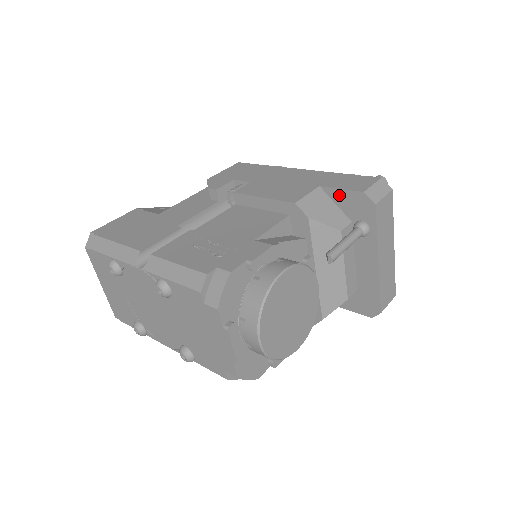
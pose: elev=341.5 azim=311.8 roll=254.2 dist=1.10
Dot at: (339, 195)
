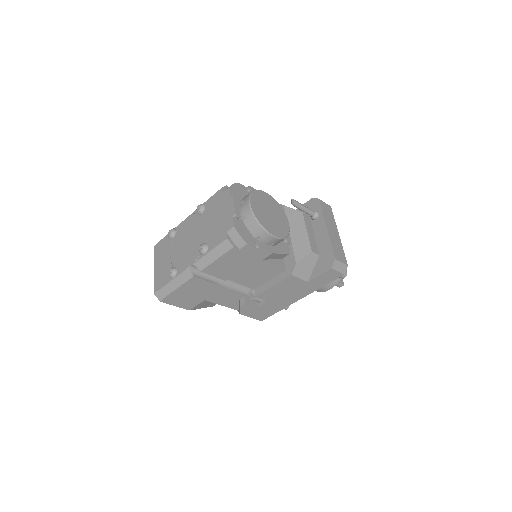
Dot at: occluded
